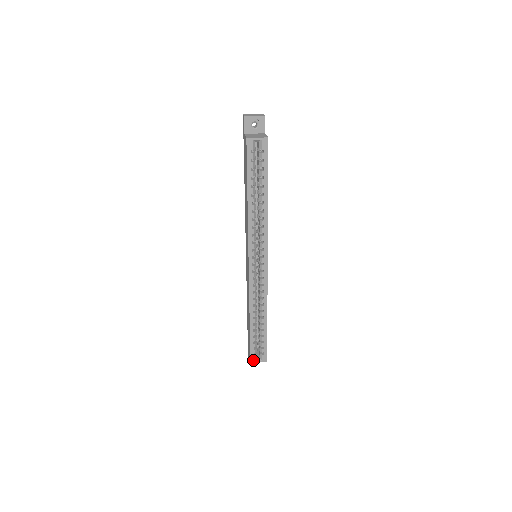
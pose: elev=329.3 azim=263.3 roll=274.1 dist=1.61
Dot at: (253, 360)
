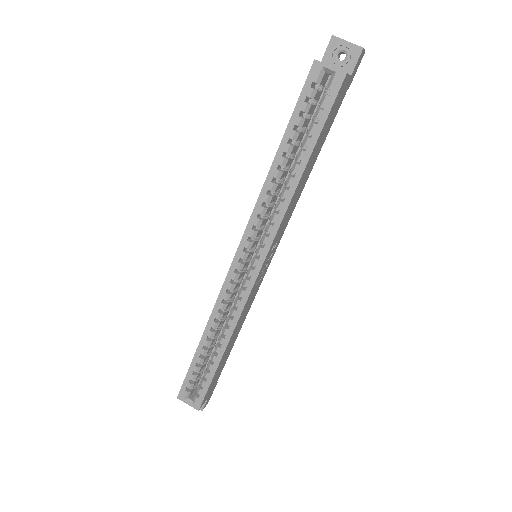
Dot at: (182, 396)
